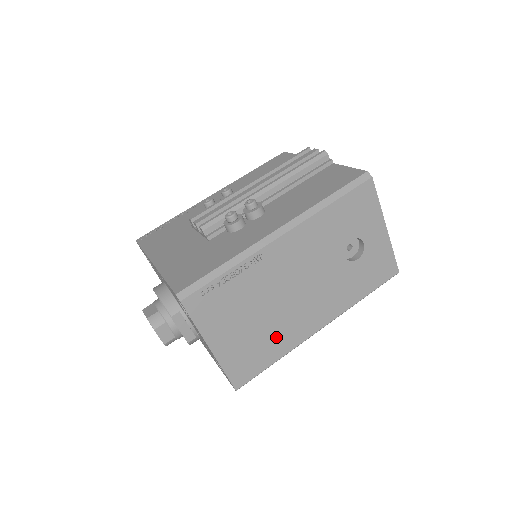
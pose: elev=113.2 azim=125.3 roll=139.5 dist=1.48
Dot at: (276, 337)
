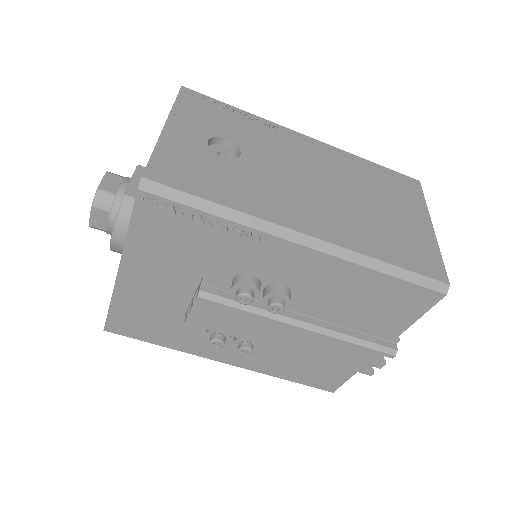
Dot at: occluded
